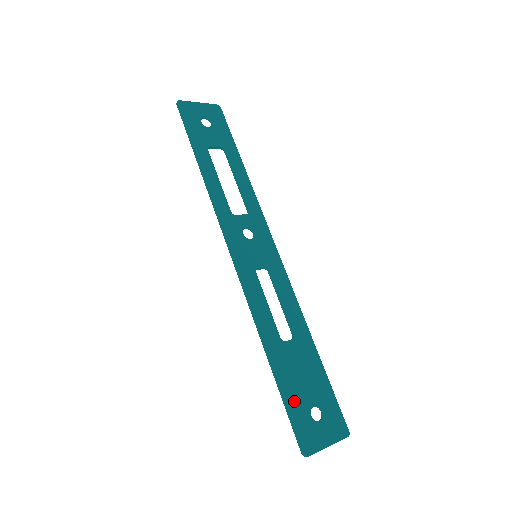
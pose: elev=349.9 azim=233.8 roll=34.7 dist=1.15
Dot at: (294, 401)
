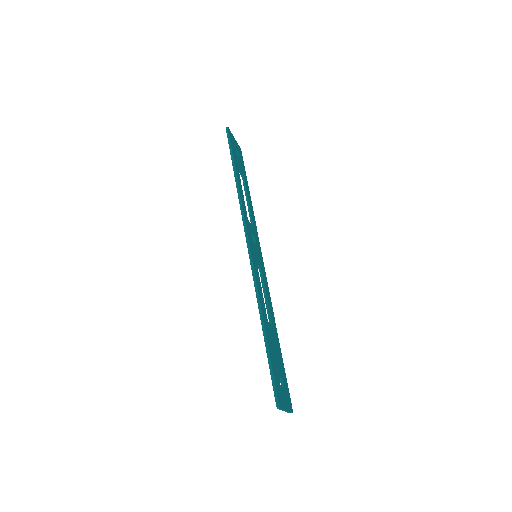
Dot at: (274, 365)
